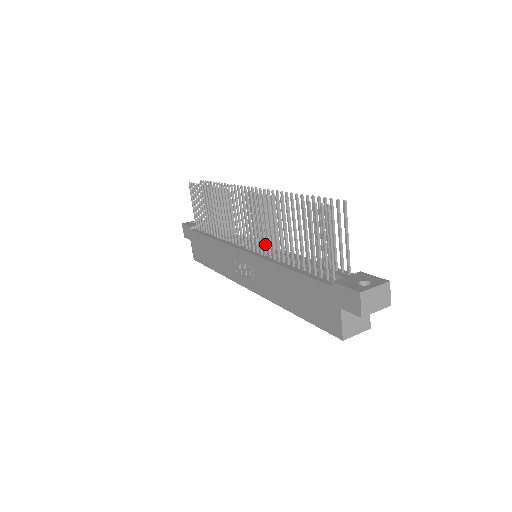
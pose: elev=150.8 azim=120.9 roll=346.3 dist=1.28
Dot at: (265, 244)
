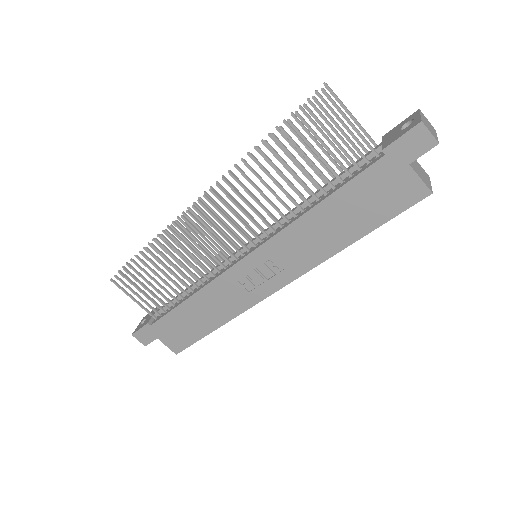
Dot at: (266, 221)
